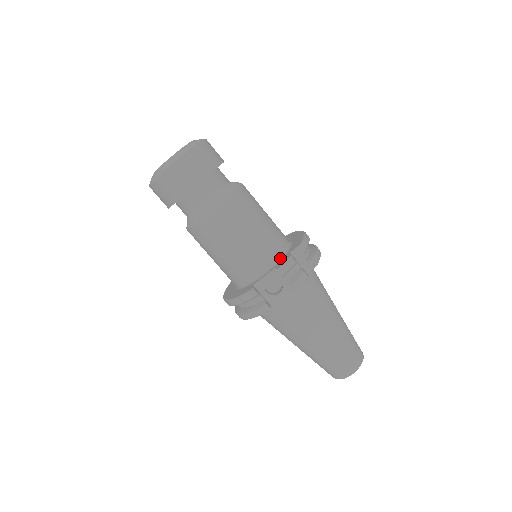
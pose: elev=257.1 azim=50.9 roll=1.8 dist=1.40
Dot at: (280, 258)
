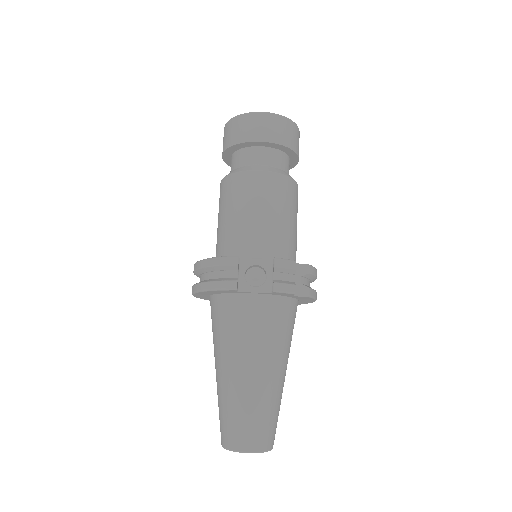
Dot at: occluded
